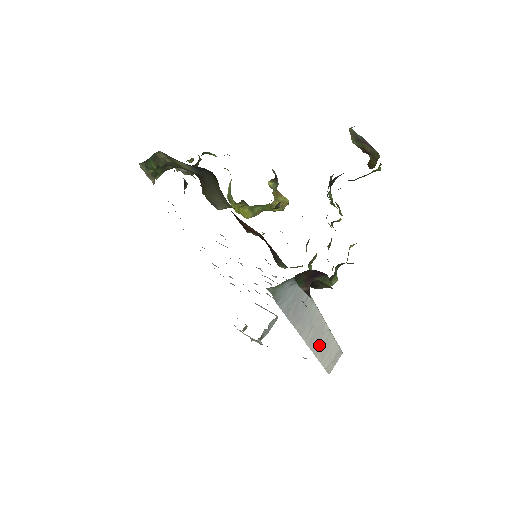
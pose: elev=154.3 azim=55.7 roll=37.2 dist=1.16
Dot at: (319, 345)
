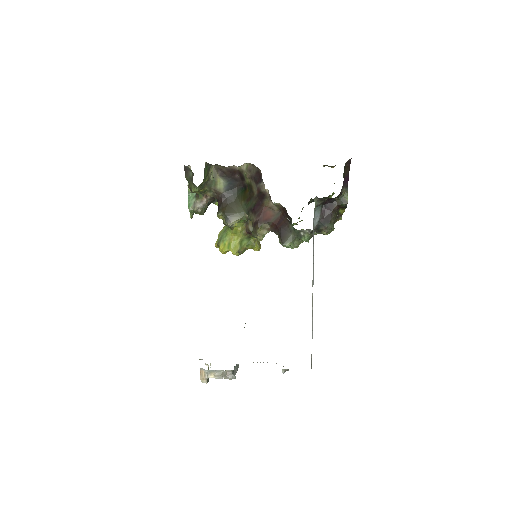
Dot at: (312, 314)
